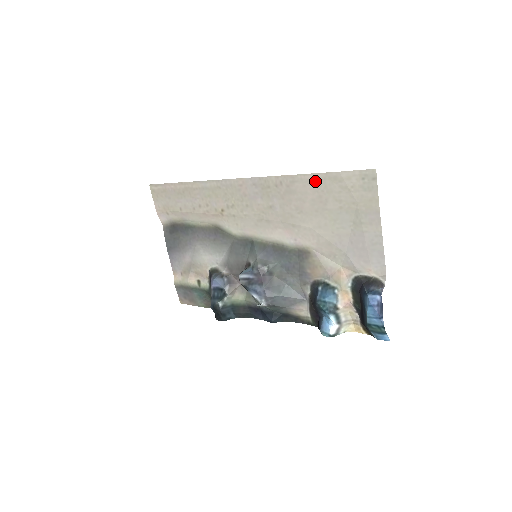
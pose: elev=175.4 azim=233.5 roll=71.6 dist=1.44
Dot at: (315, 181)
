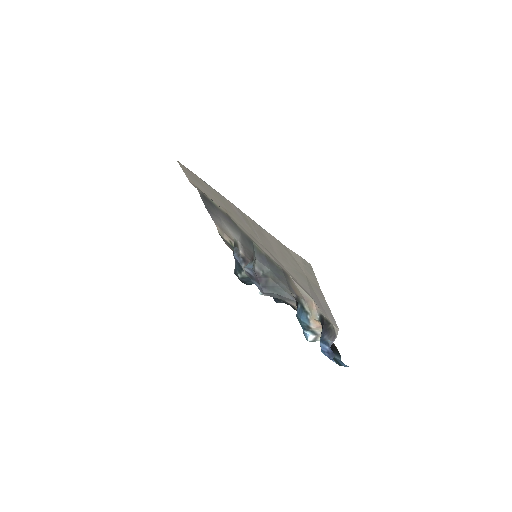
Dot at: (274, 240)
